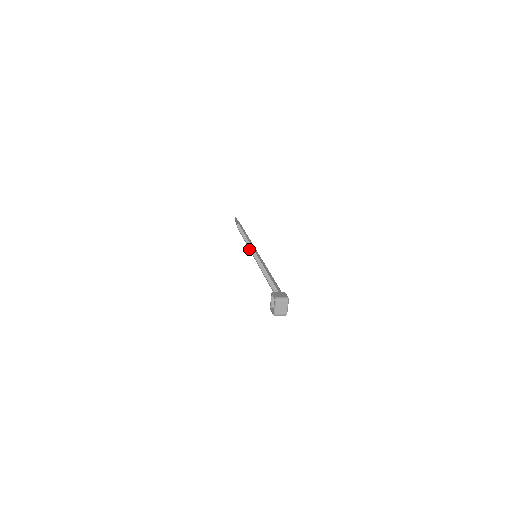
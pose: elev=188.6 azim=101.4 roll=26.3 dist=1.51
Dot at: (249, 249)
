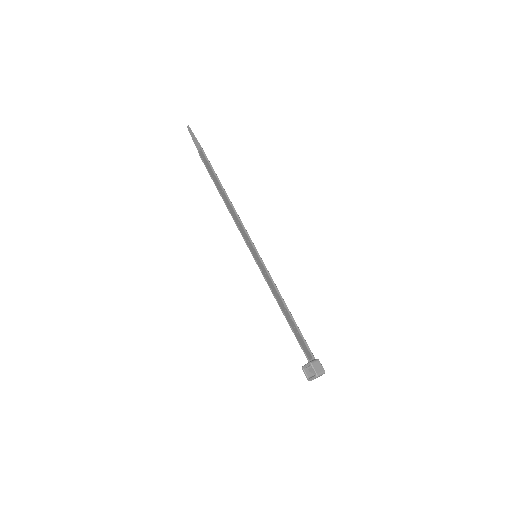
Dot at: (238, 229)
